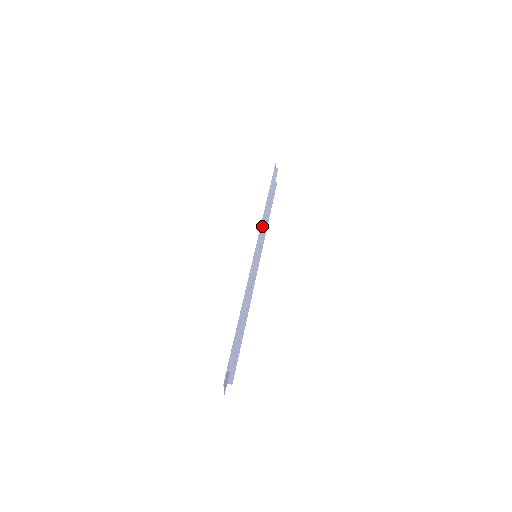
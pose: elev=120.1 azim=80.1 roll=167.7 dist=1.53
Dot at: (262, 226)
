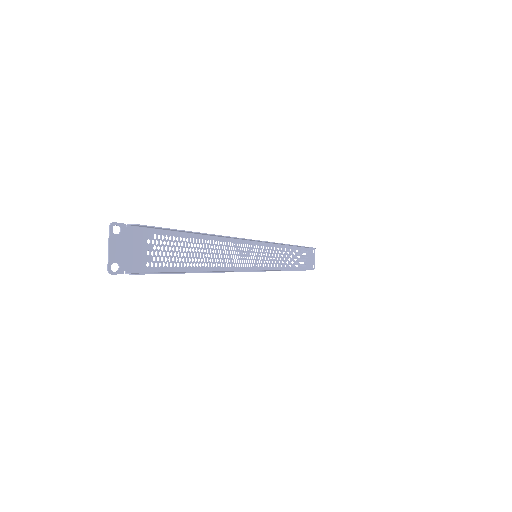
Dot at: occluded
